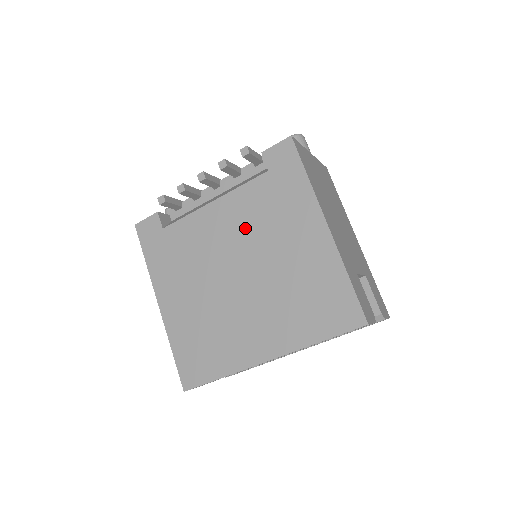
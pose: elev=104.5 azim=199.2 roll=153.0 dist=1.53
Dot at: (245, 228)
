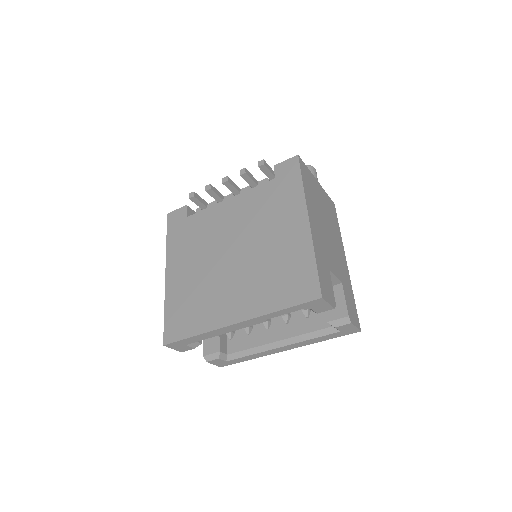
Dot at: (247, 219)
